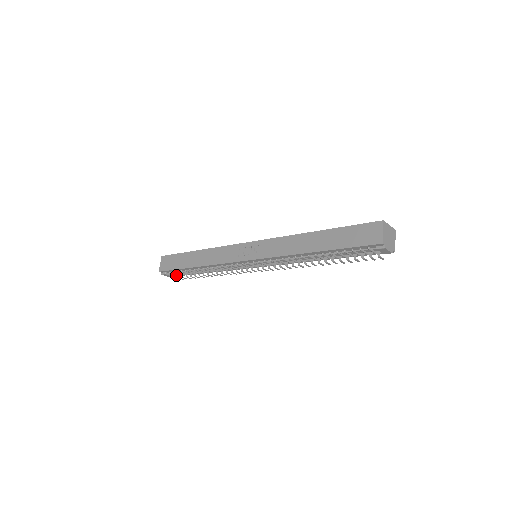
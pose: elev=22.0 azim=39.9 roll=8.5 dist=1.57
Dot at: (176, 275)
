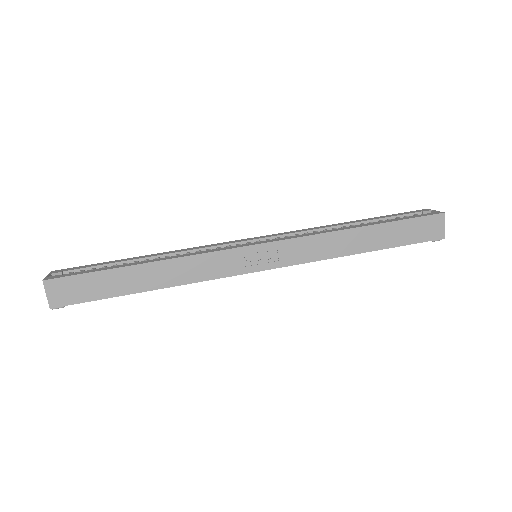
Dot at: occluded
